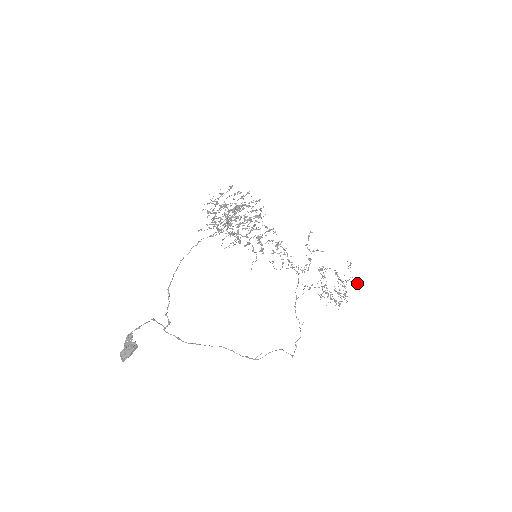
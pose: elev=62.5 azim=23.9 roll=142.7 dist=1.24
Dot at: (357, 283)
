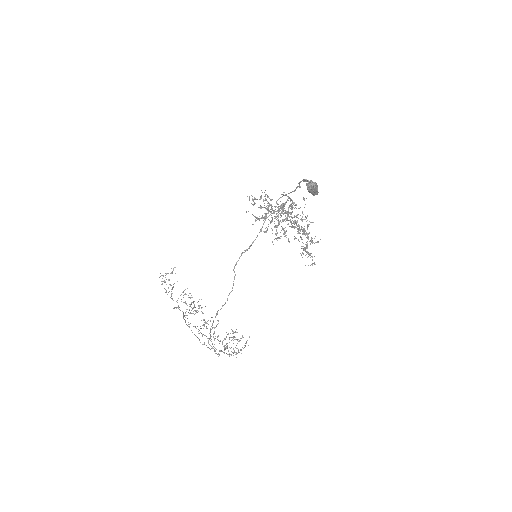
Dot at: occluded
